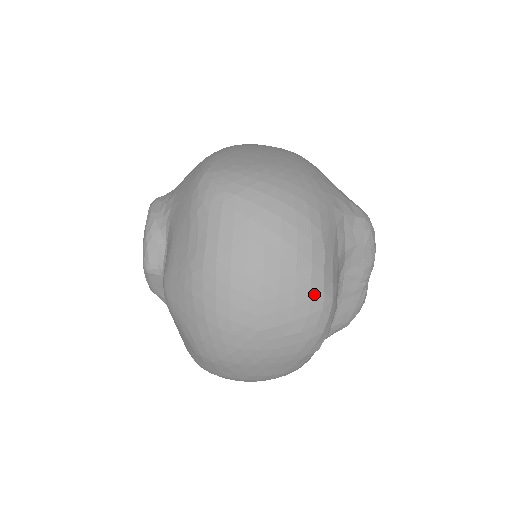
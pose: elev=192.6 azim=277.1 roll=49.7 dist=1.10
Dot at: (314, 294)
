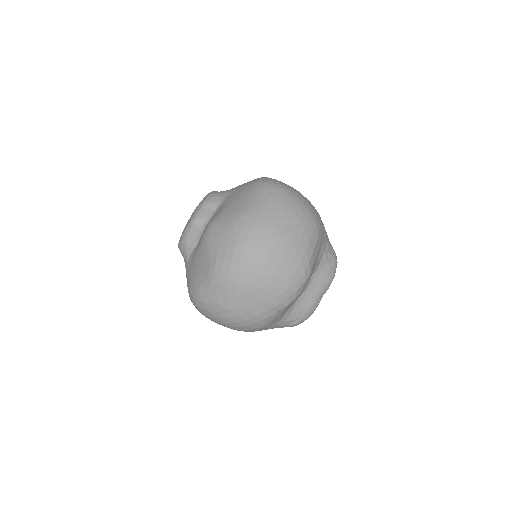
Dot at: (304, 260)
